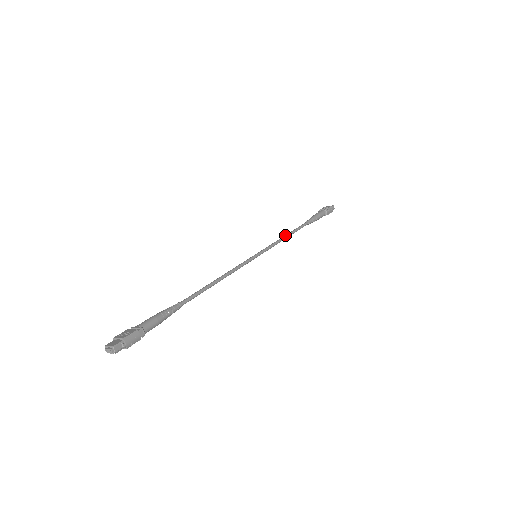
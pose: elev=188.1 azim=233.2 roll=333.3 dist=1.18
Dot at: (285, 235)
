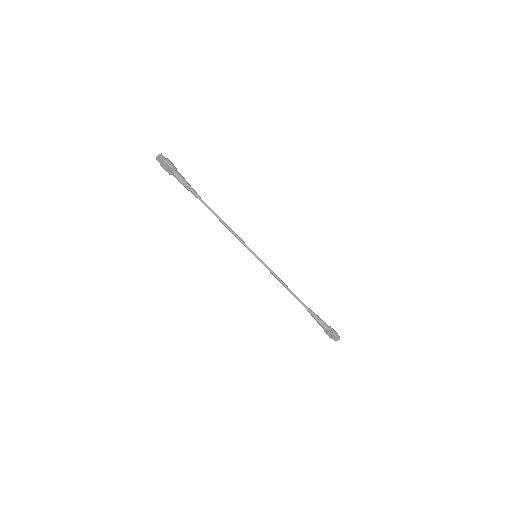
Dot at: (285, 284)
